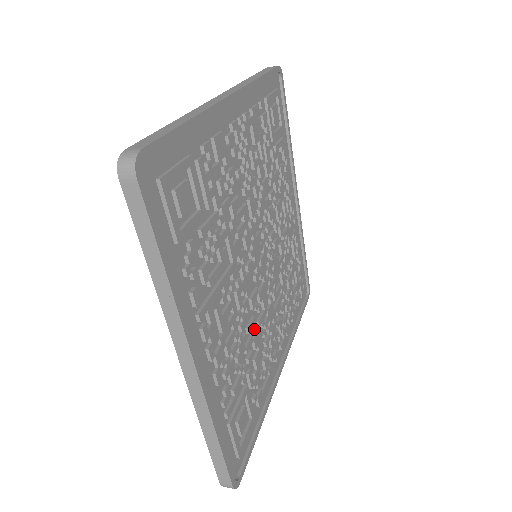
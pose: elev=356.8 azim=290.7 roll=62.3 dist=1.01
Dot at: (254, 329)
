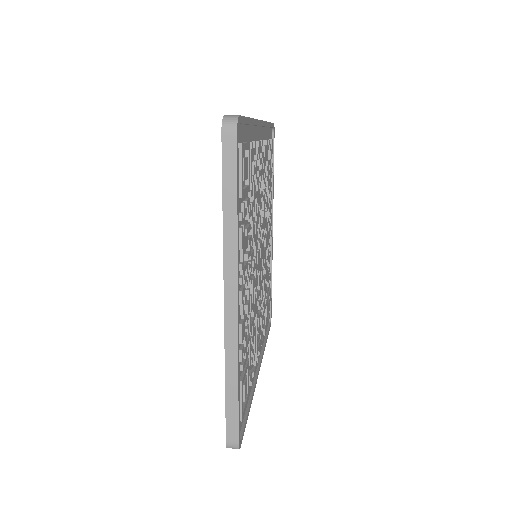
Dot at: occluded
